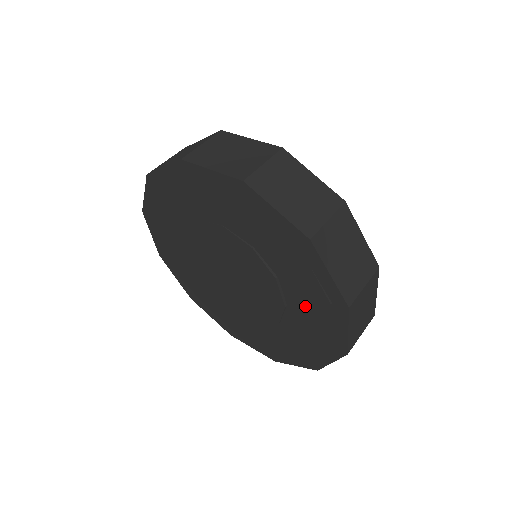
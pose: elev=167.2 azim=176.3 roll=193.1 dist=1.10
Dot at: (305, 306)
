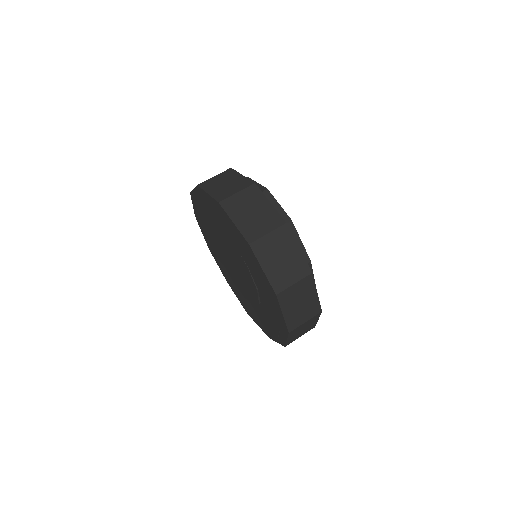
Dot at: (265, 319)
